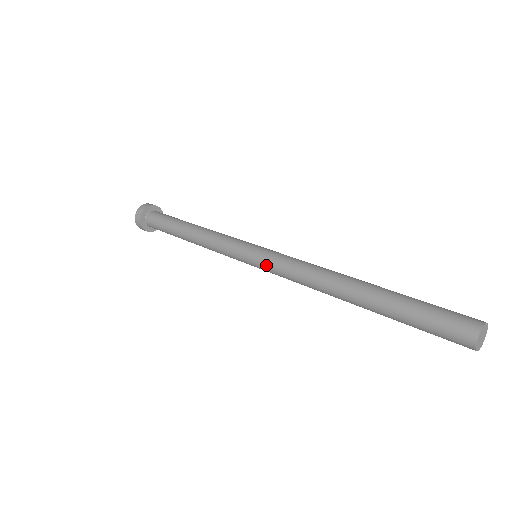
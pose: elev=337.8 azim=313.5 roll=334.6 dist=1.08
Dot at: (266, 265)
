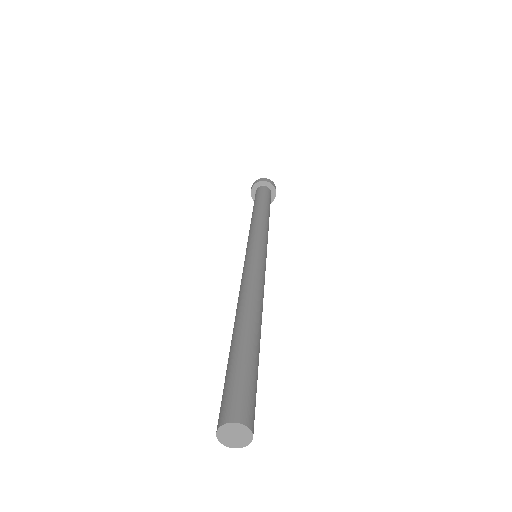
Dot at: (249, 259)
